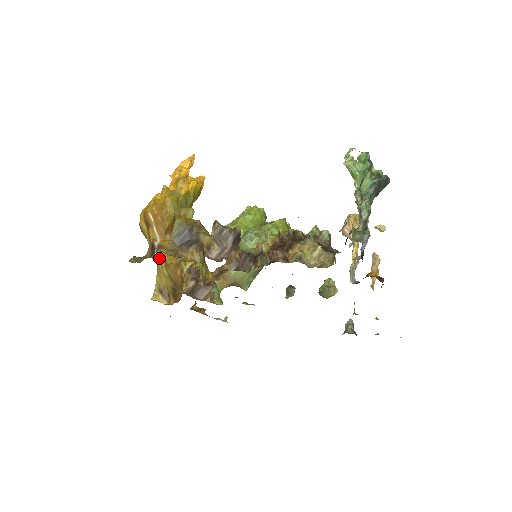
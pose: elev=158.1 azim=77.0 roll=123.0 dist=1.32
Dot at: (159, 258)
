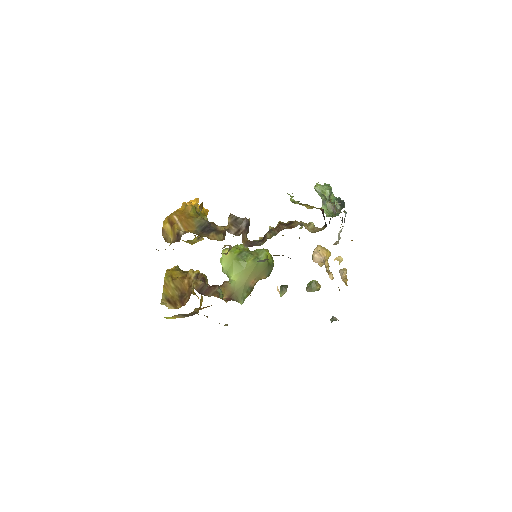
Dot at: (165, 276)
